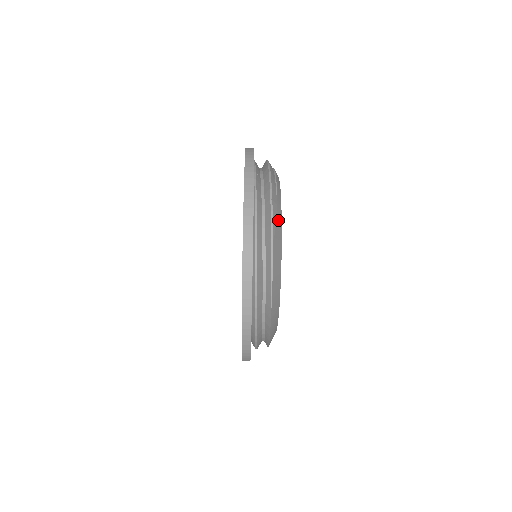
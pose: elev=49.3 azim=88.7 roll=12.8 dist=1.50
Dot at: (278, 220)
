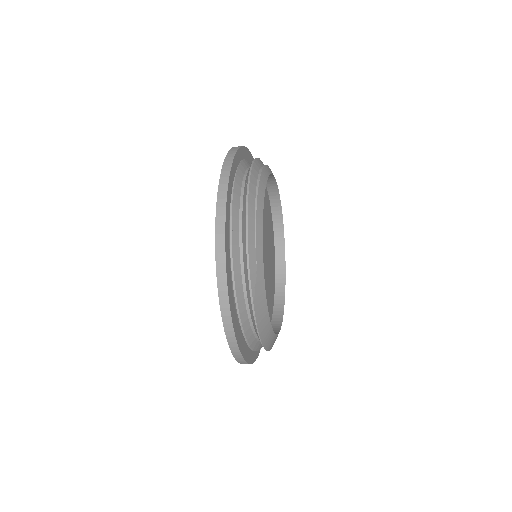
Dot at: (258, 275)
